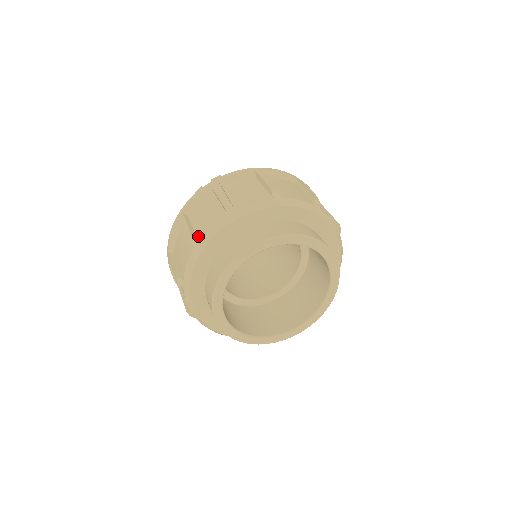
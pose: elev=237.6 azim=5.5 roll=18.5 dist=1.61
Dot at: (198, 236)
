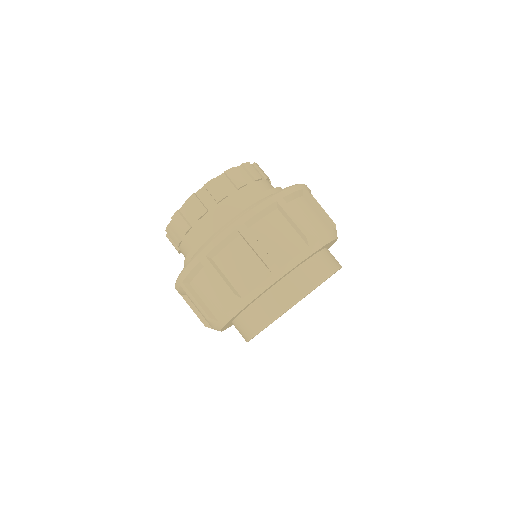
Dot at: (240, 293)
